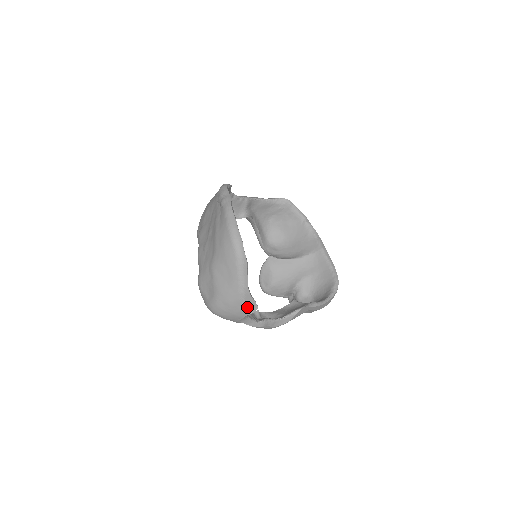
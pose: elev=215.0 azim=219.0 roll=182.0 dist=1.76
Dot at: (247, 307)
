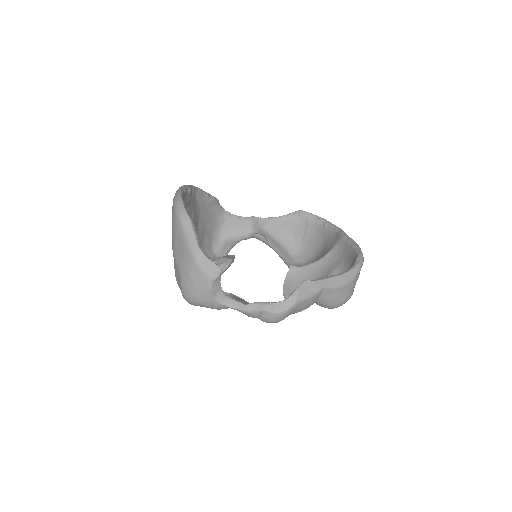
Dot at: (207, 272)
